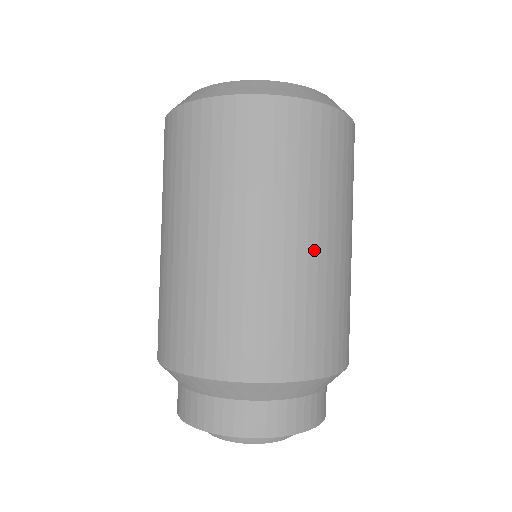
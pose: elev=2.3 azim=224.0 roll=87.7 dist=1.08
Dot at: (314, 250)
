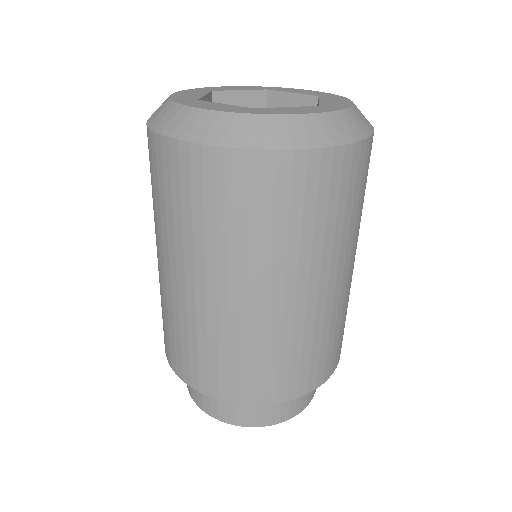
Dot at: (213, 299)
